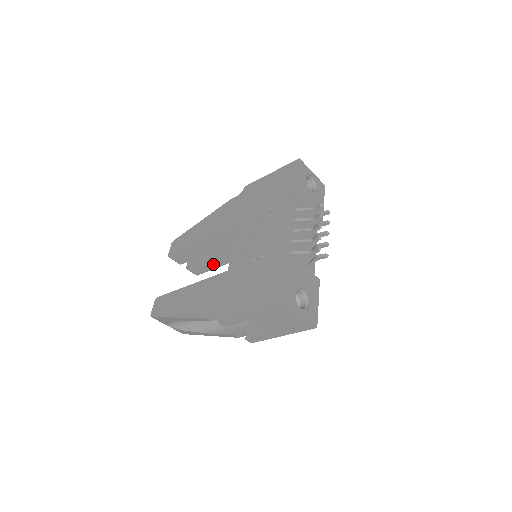
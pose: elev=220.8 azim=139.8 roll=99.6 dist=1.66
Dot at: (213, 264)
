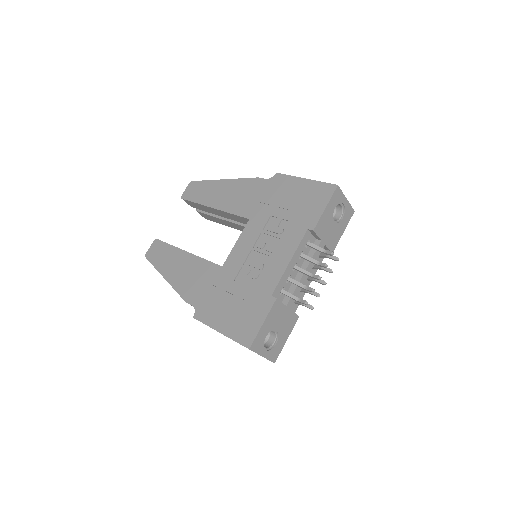
Dot at: (221, 222)
